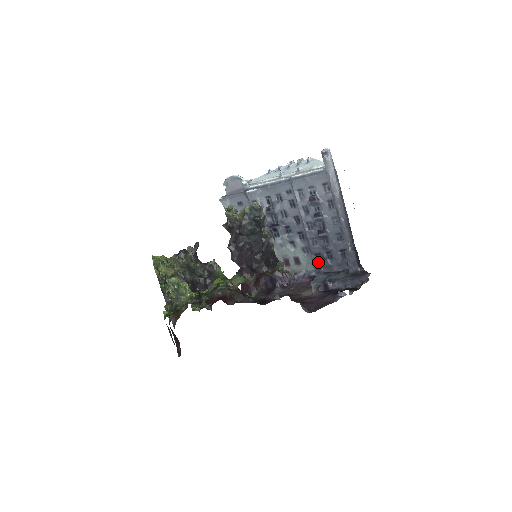
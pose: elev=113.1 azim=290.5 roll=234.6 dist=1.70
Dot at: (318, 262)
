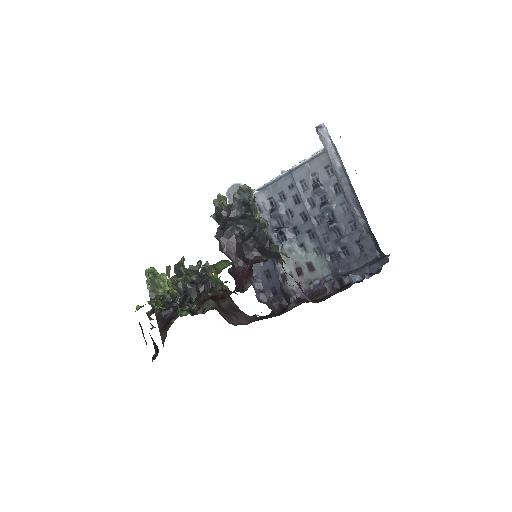
Dot at: (334, 263)
